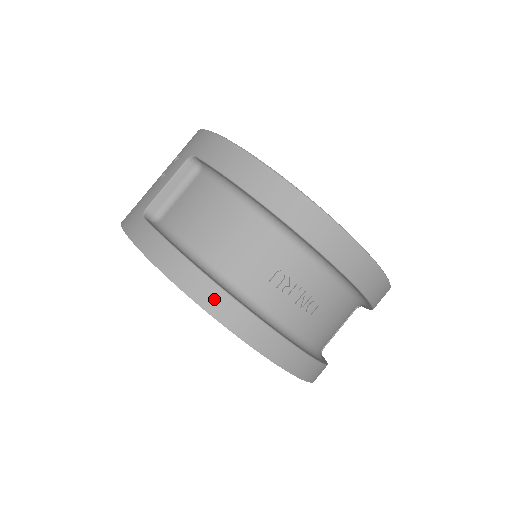
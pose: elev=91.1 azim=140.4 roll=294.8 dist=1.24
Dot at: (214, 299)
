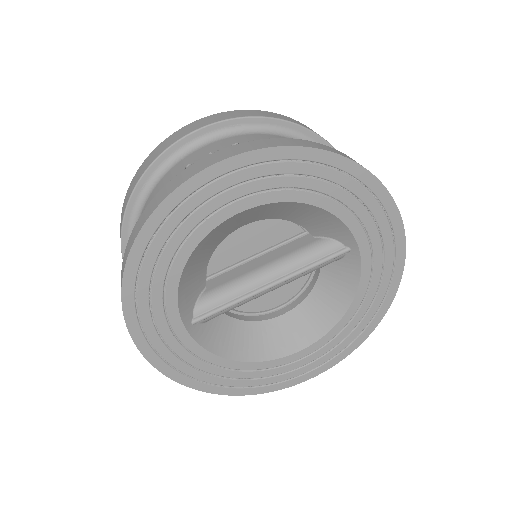
Dot at: (154, 203)
